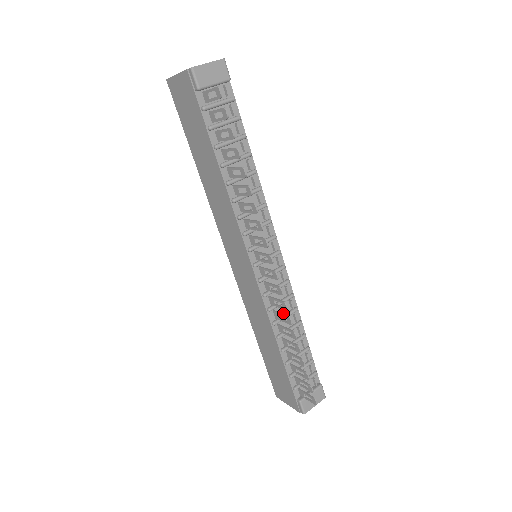
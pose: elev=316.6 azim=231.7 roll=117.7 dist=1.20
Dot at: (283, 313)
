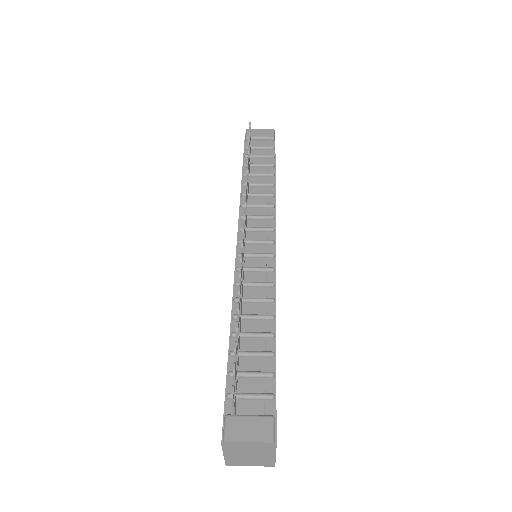
Dot at: (254, 298)
